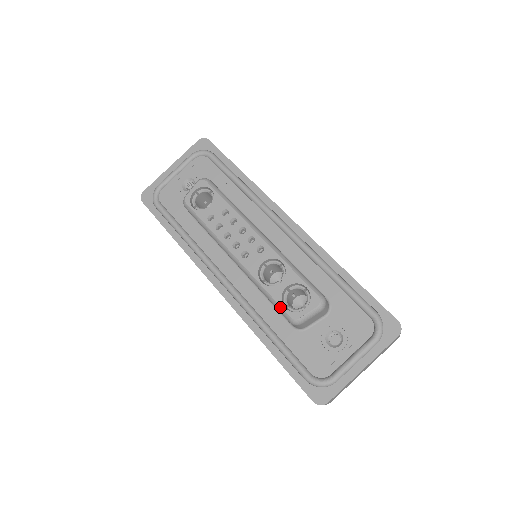
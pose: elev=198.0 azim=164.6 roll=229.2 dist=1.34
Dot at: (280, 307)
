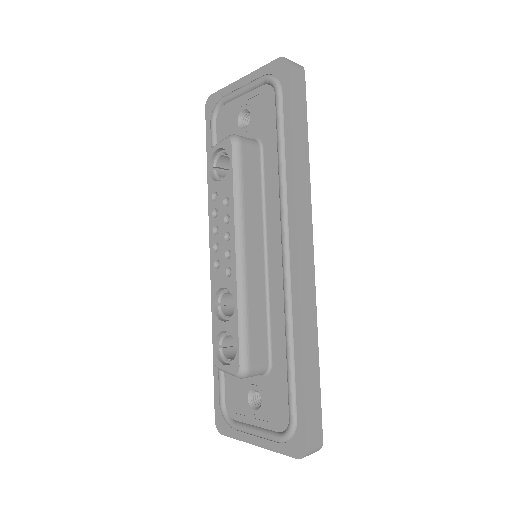
Dot at: (213, 342)
